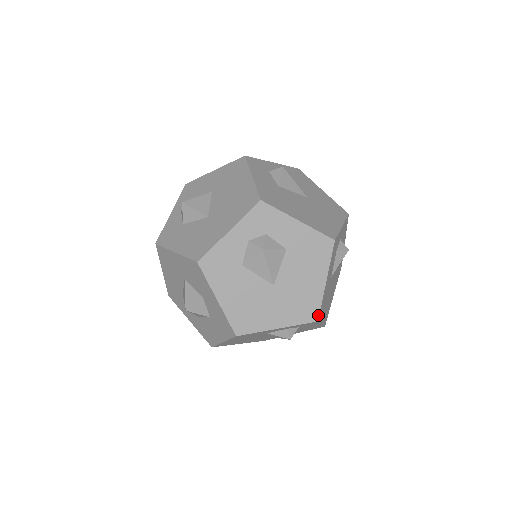
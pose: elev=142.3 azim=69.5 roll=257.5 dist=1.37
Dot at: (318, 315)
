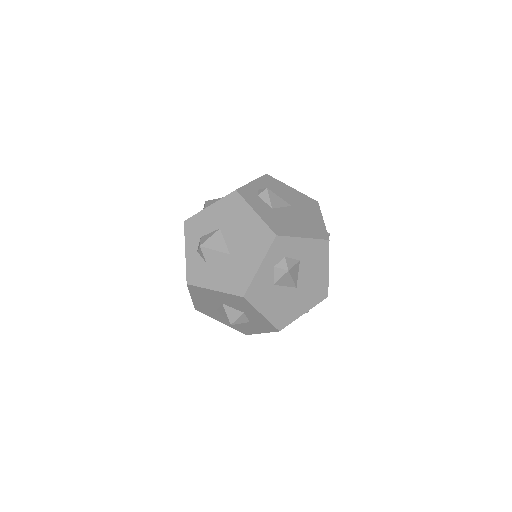
Dot at: occluded
